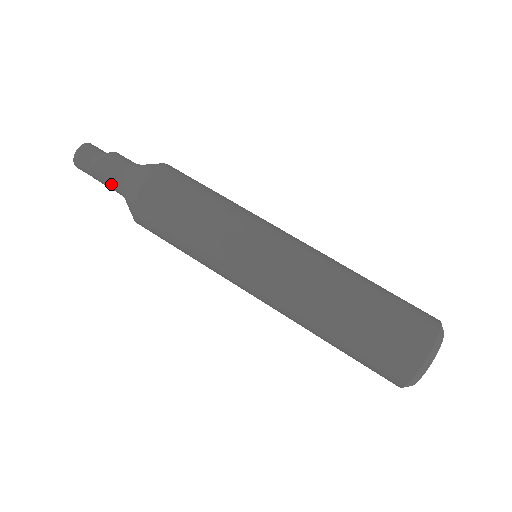
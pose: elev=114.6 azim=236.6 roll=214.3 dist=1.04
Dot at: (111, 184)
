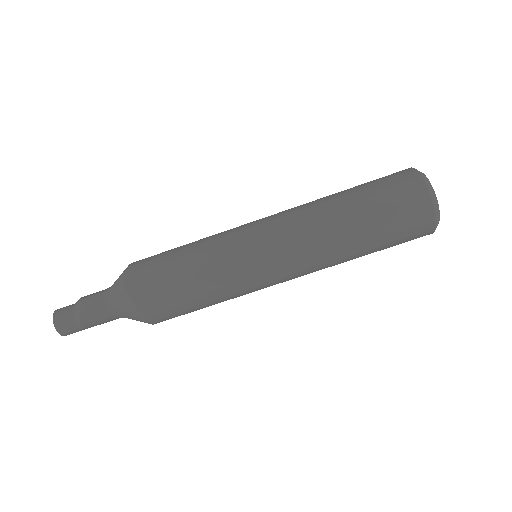
Dot at: (108, 321)
